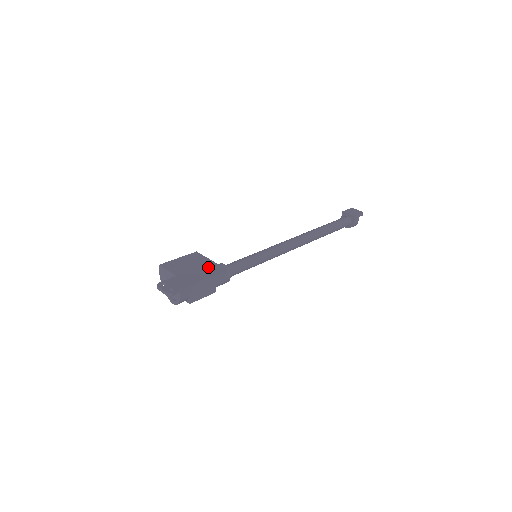
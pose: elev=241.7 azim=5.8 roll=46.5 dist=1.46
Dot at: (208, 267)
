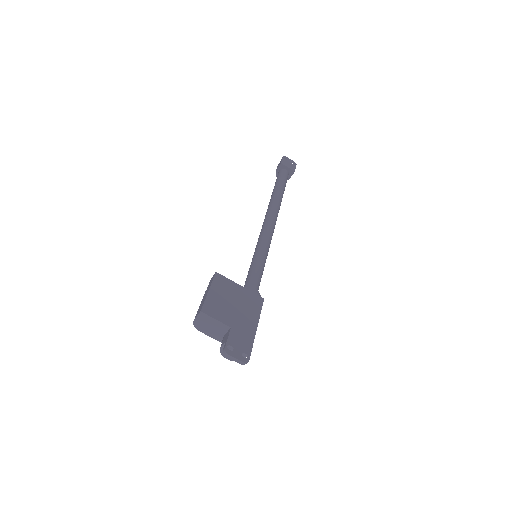
Dot at: (246, 300)
